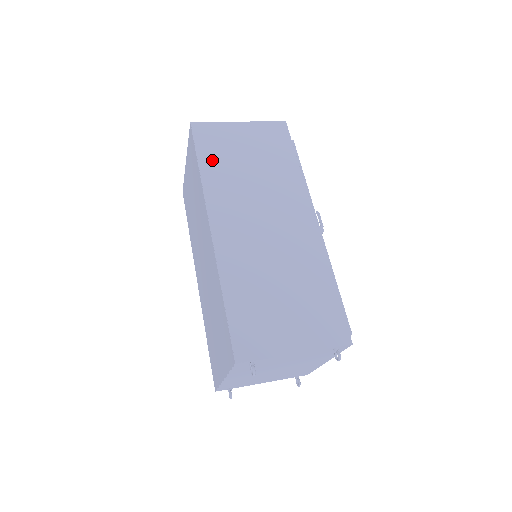
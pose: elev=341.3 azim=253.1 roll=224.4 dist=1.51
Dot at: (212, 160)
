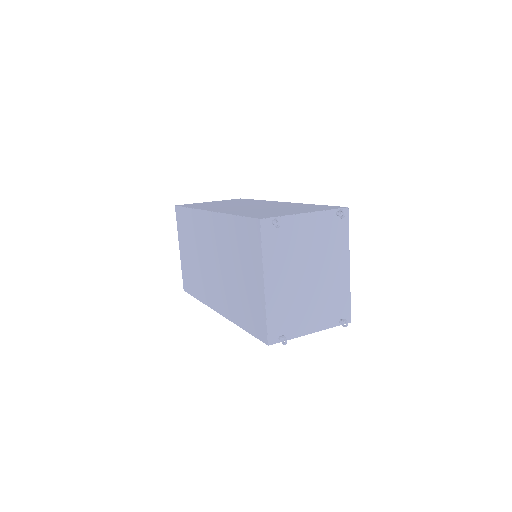
Dot at: (197, 206)
